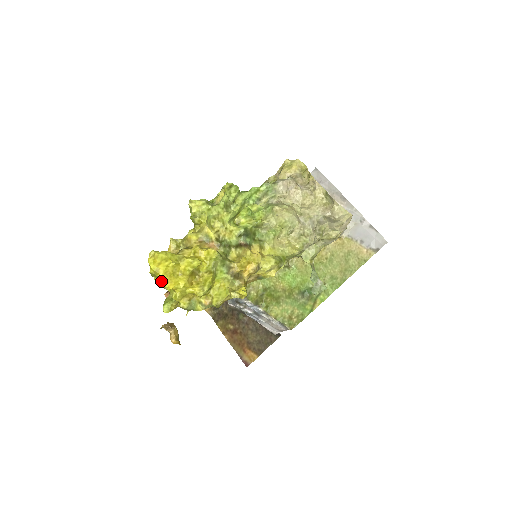
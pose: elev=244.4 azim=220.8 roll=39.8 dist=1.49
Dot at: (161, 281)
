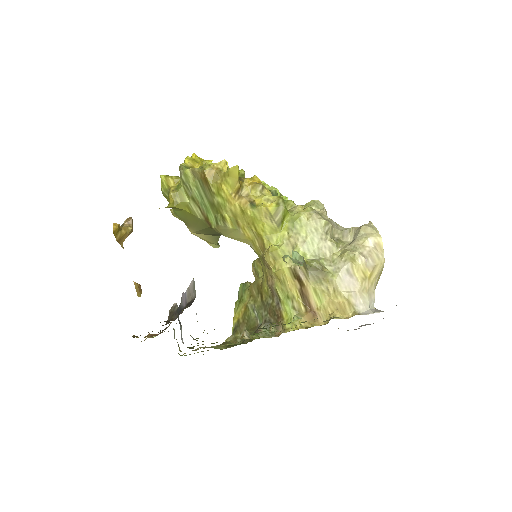
Dot at: occluded
